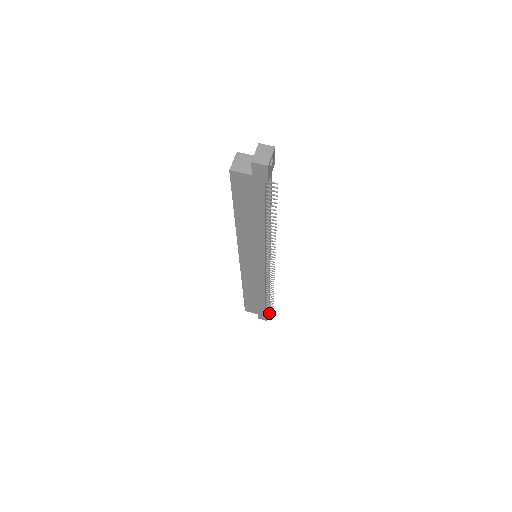
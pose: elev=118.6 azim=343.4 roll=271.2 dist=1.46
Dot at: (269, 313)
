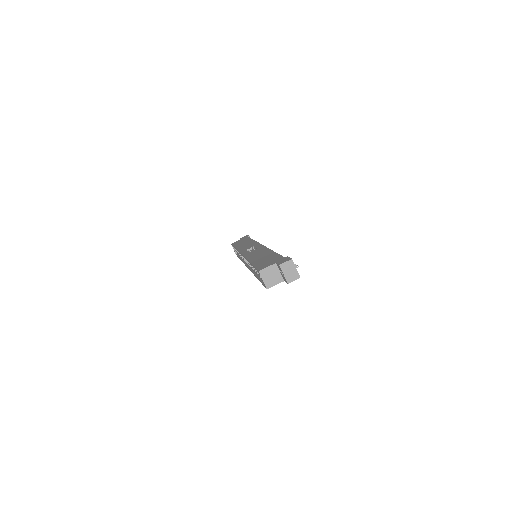
Dot at: occluded
